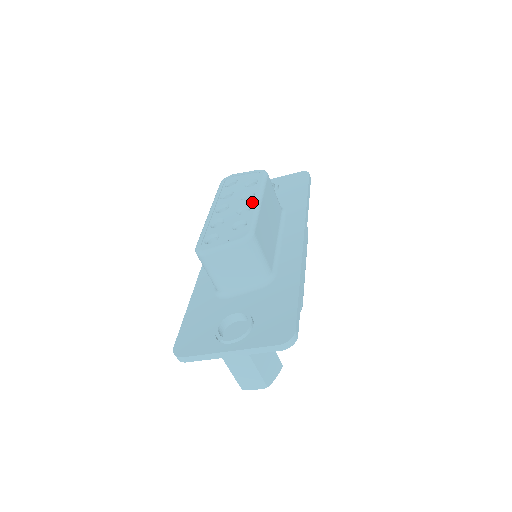
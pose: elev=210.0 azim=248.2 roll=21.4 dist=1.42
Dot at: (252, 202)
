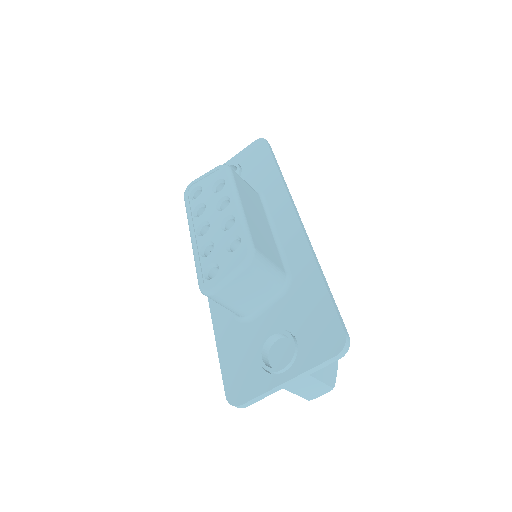
Dot at: (232, 210)
